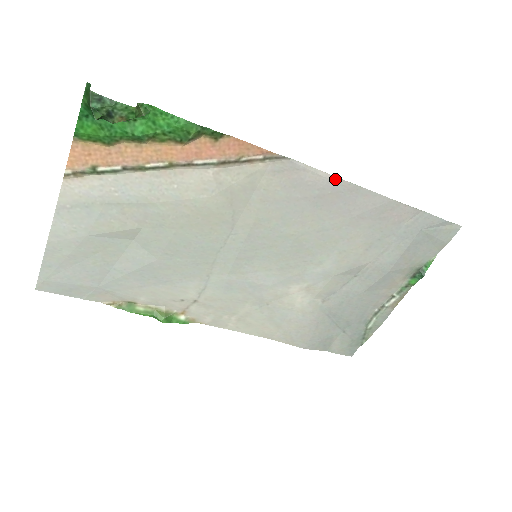
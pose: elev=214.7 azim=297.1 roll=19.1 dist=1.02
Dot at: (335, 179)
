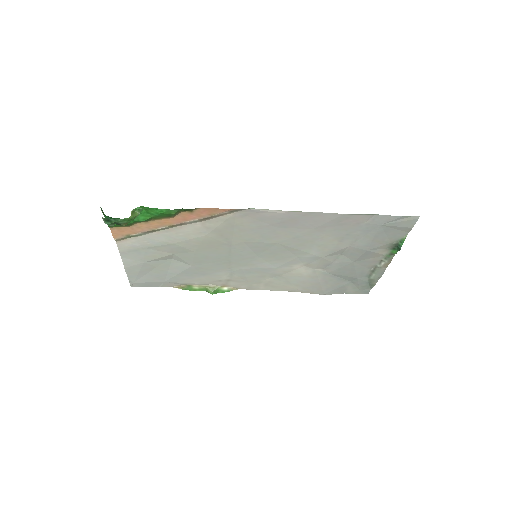
Dot at: (289, 212)
